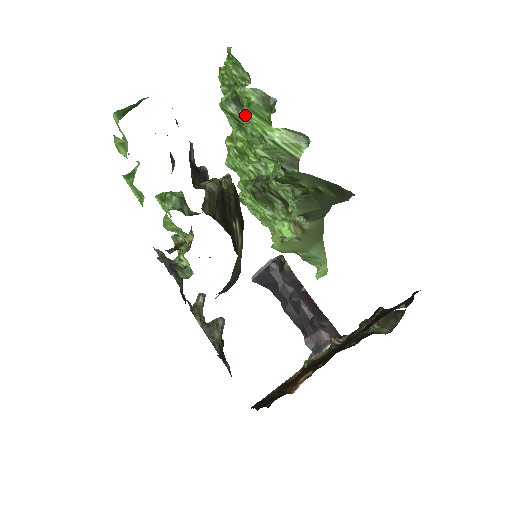
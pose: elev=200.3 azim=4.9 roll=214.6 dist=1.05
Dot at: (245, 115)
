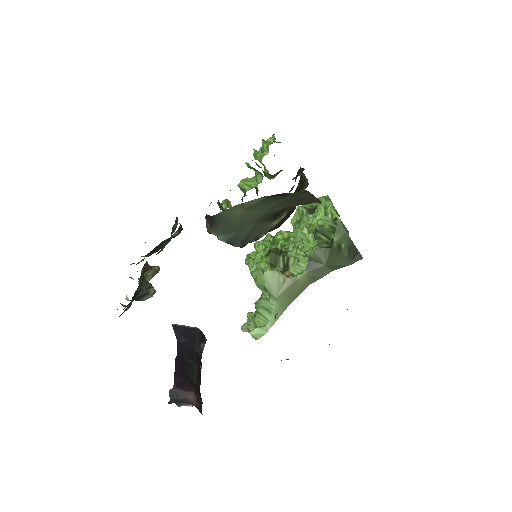
Dot at: (319, 208)
